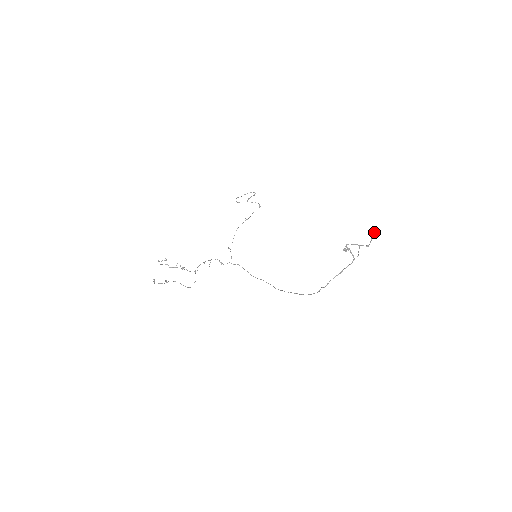
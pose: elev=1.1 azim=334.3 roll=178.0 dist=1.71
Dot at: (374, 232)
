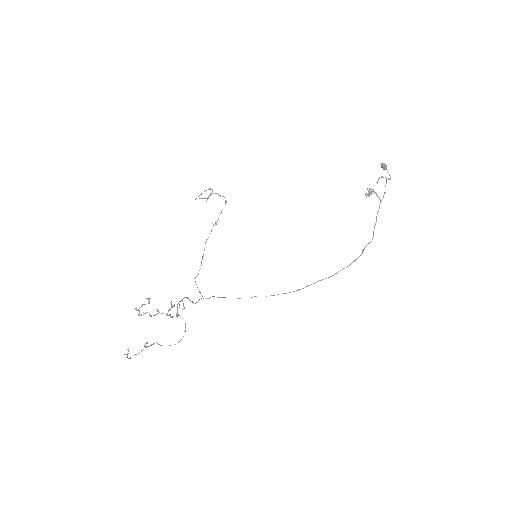
Dot at: (386, 165)
